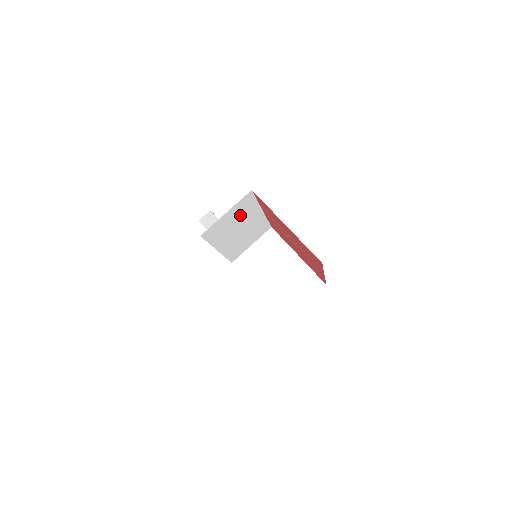
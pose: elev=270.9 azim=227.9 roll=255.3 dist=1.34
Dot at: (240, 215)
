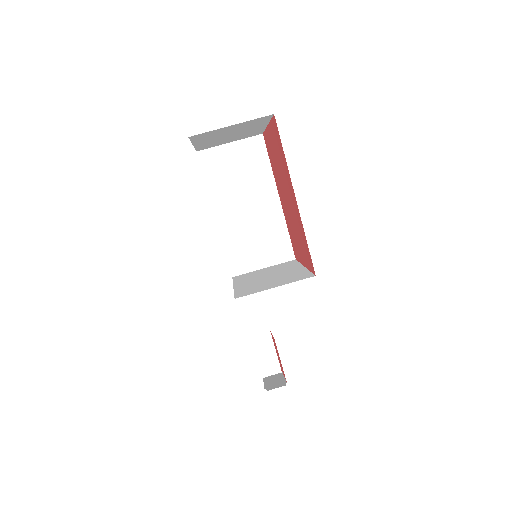
Dot at: (248, 170)
